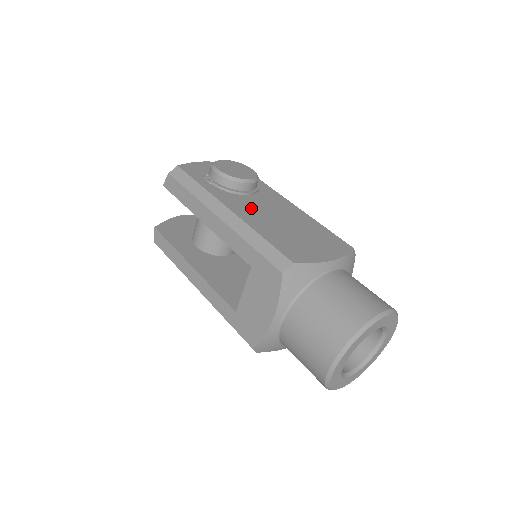
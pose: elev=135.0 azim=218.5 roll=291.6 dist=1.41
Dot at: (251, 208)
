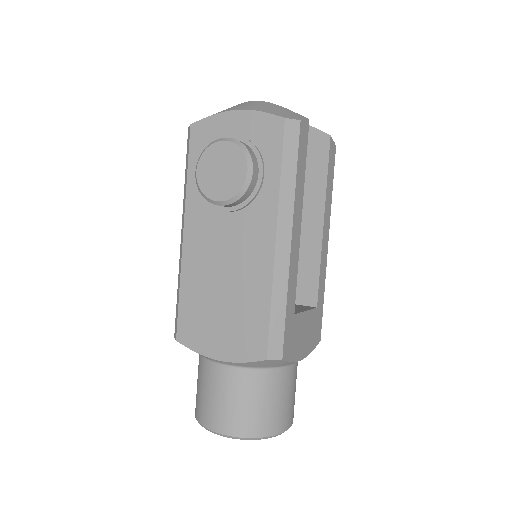
Dot at: (208, 240)
